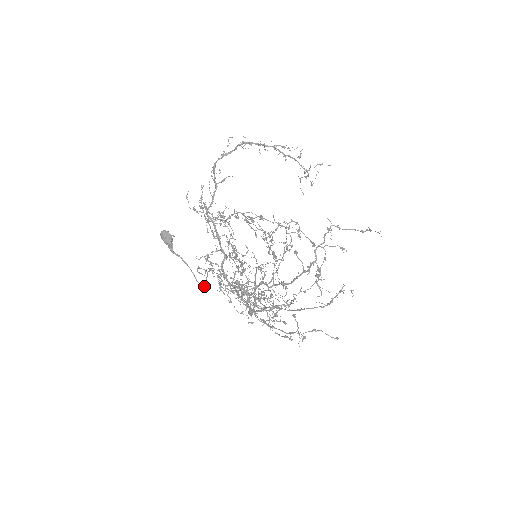
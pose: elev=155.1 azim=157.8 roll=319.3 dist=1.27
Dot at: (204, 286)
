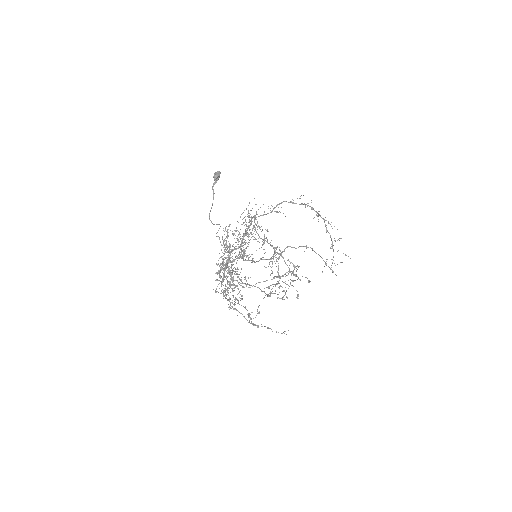
Dot at: occluded
